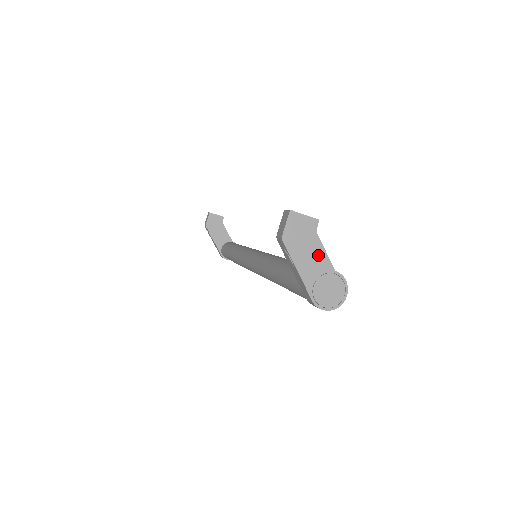
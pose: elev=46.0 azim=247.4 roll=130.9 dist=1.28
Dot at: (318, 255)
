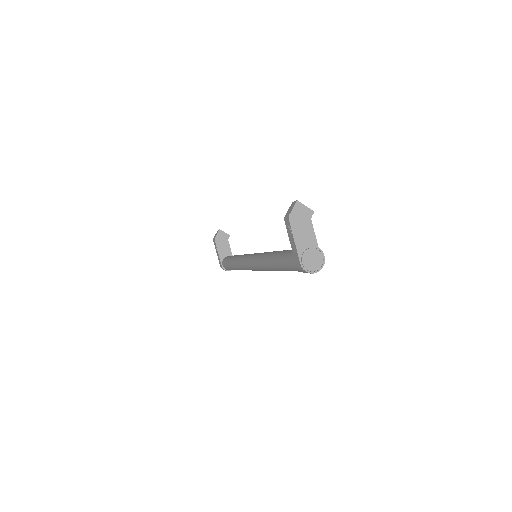
Dot at: (309, 234)
